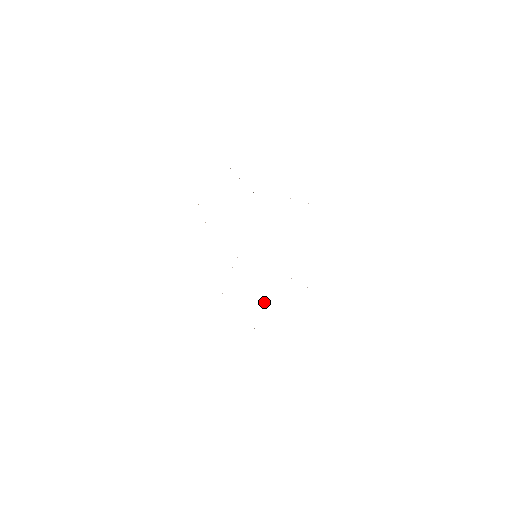
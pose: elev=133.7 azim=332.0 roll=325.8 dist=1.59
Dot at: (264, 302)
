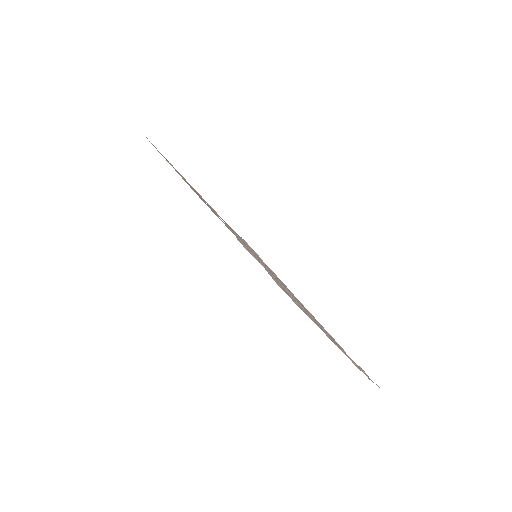
Dot at: occluded
